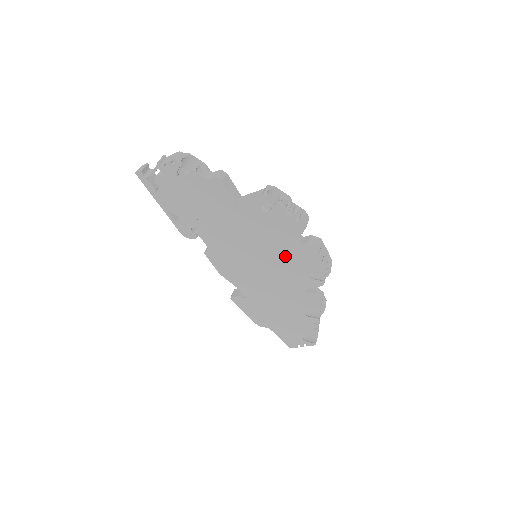
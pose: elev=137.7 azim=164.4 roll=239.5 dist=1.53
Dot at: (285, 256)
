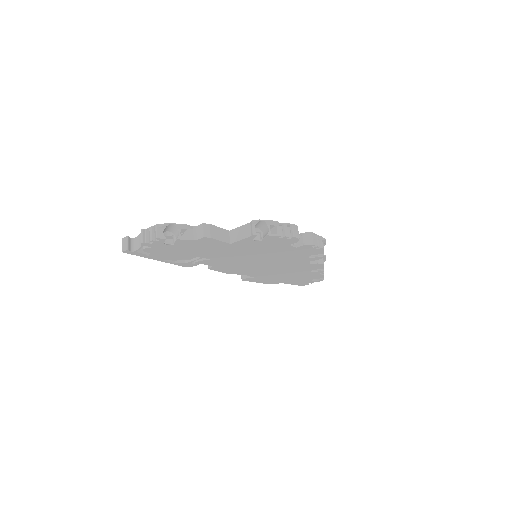
Dot at: (284, 254)
